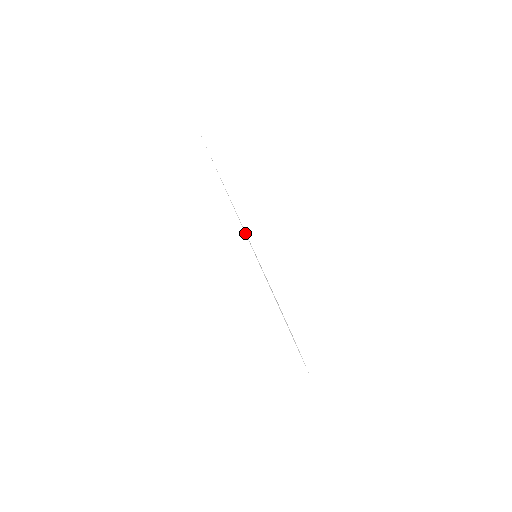
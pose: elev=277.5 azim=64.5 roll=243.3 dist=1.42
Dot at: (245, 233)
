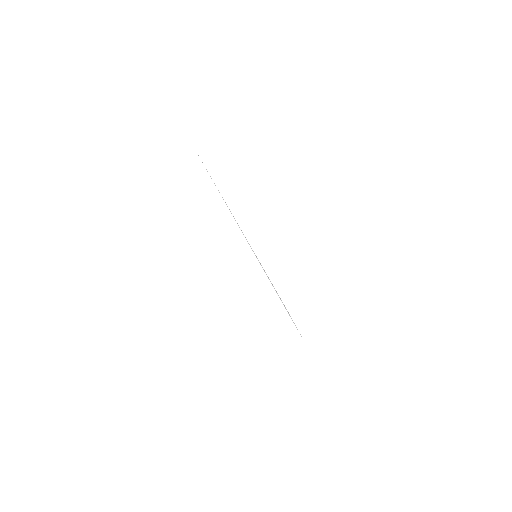
Dot at: (244, 236)
